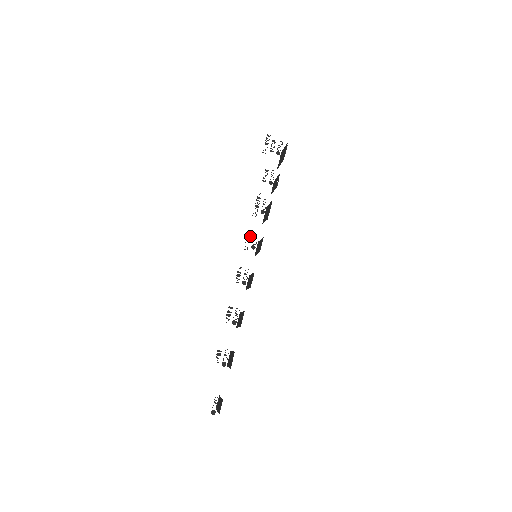
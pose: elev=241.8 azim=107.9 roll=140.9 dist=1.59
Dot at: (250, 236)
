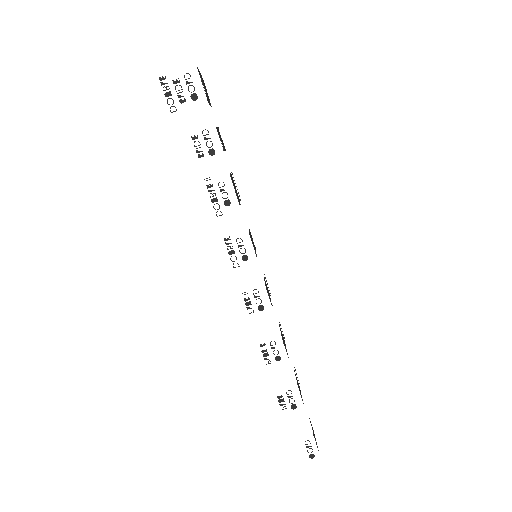
Dot at: occluded
